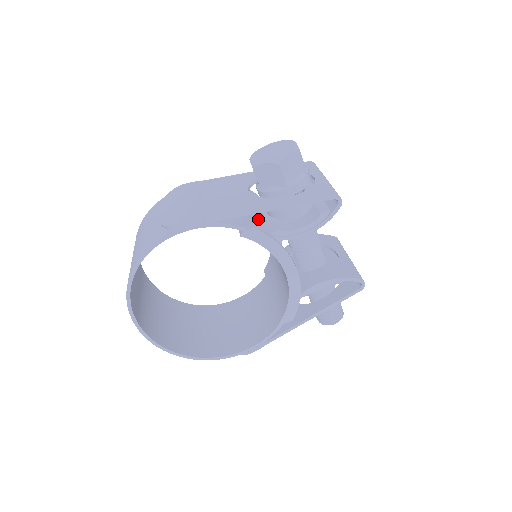
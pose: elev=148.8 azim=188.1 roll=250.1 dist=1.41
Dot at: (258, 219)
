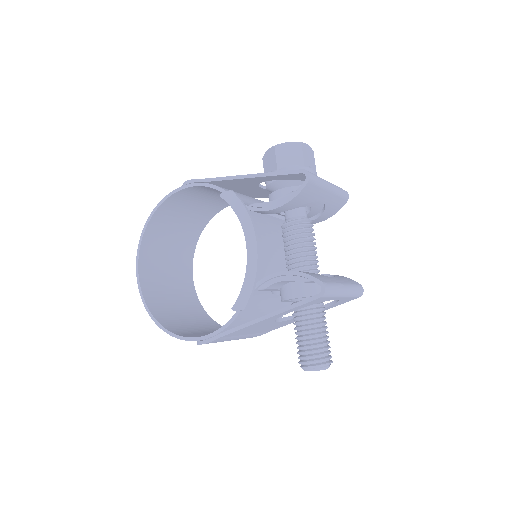
Dot at: occluded
